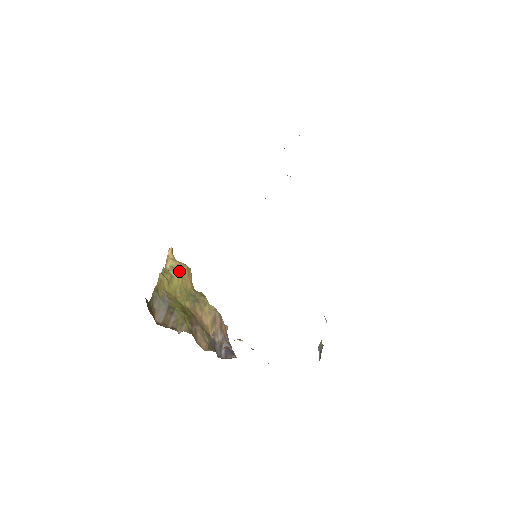
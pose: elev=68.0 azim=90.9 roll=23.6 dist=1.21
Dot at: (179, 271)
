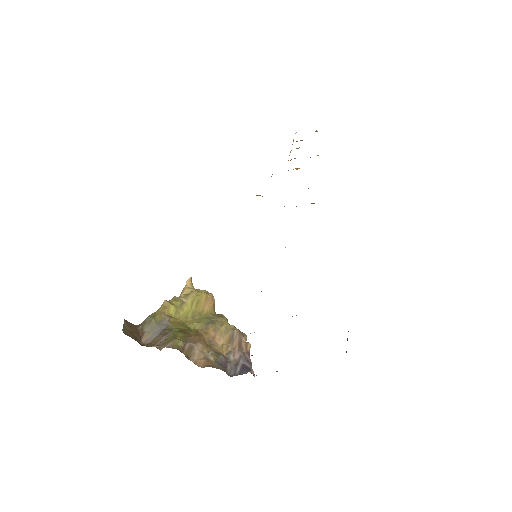
Dot at: (193, 297)
